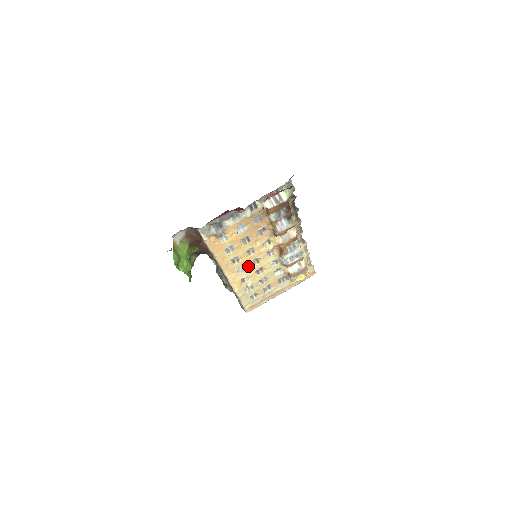
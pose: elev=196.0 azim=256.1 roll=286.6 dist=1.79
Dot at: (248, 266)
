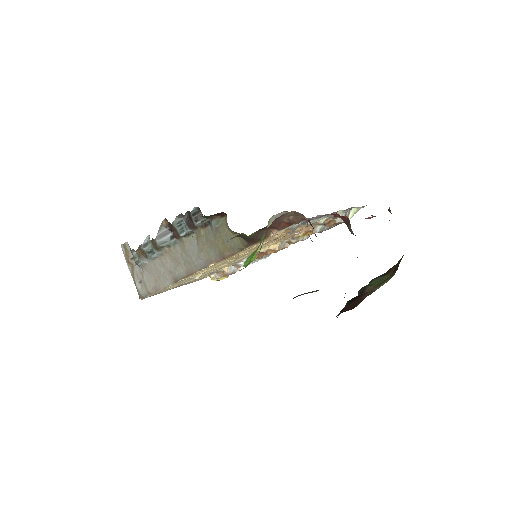
Dot at: (229, 260)
